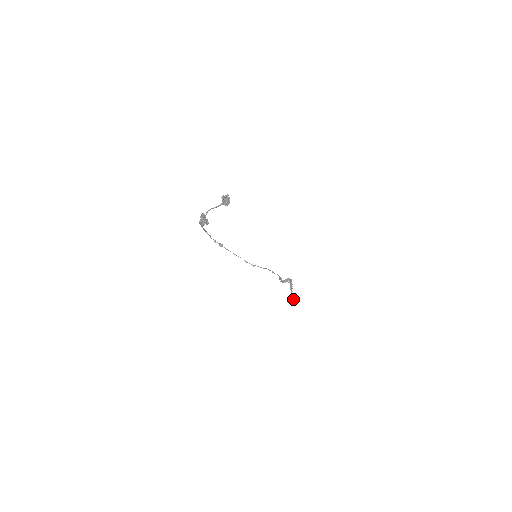
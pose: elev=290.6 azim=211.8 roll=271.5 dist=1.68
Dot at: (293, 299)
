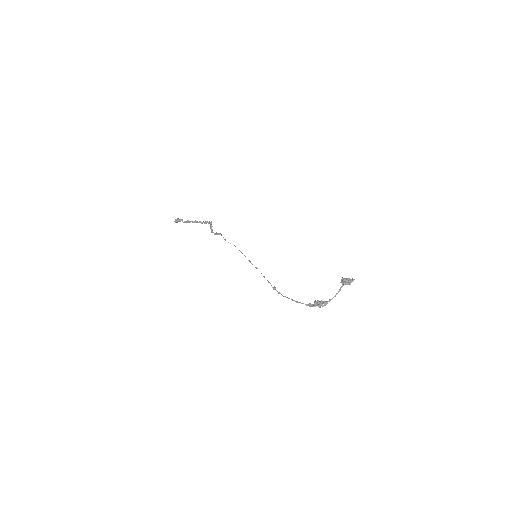
Dot at: occluded
